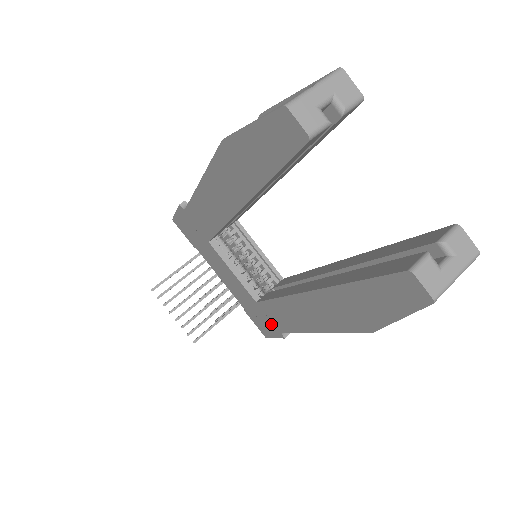
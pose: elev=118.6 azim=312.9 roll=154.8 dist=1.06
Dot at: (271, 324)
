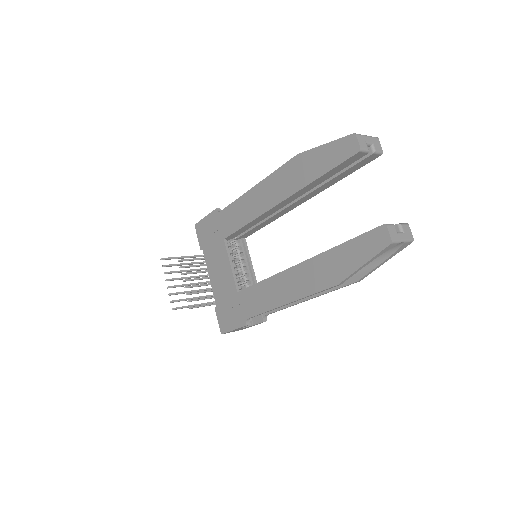
Dot at: (240, 313)
